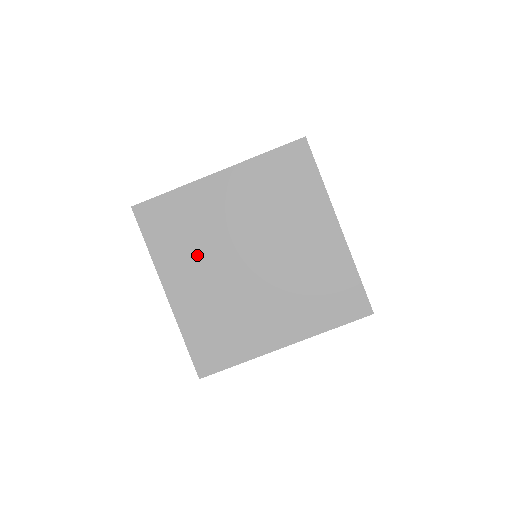
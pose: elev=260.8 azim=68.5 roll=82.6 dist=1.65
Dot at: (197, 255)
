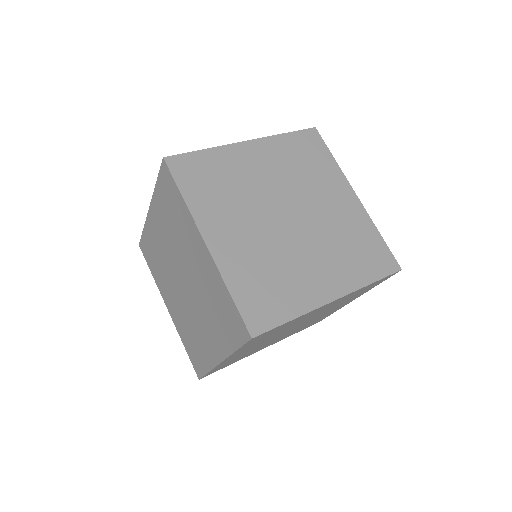
Dot at: occluded
